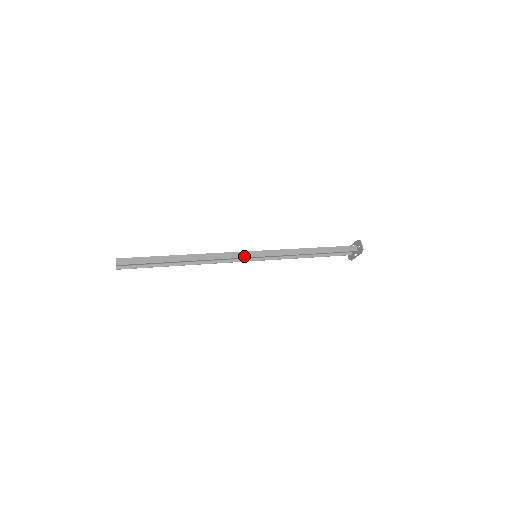
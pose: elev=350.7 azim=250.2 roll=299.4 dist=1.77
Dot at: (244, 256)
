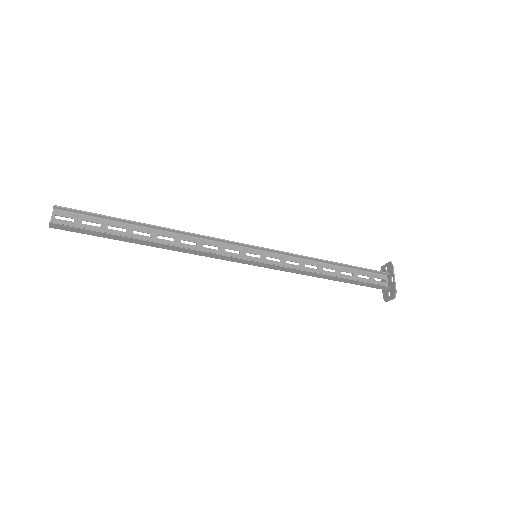
Dot at: (238, 243)
